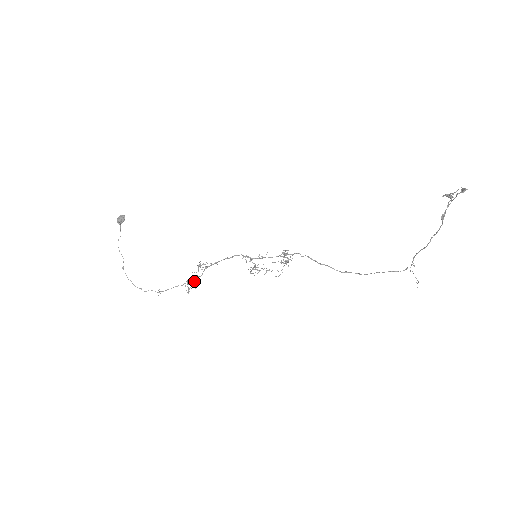
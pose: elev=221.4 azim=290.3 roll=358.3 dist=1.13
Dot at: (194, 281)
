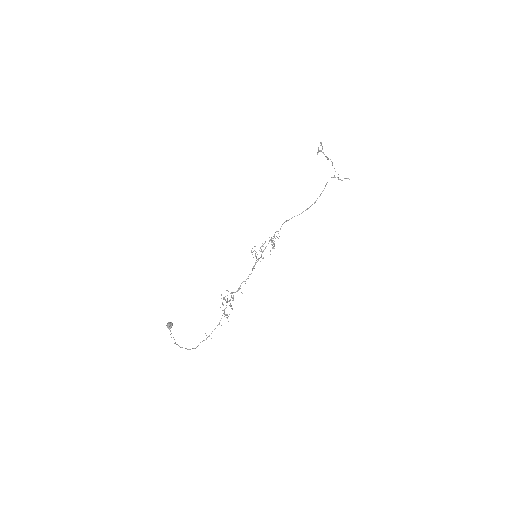
Dot at: occluded
